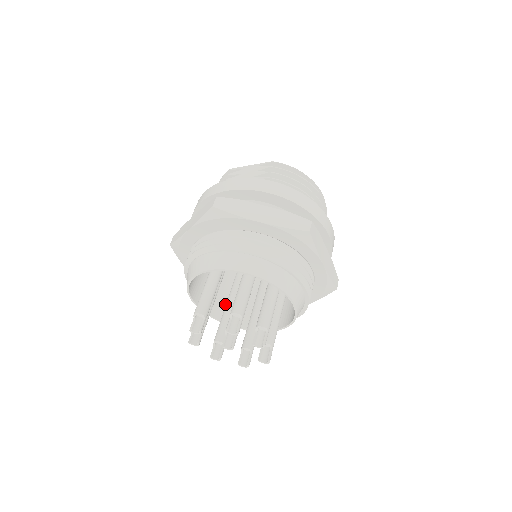
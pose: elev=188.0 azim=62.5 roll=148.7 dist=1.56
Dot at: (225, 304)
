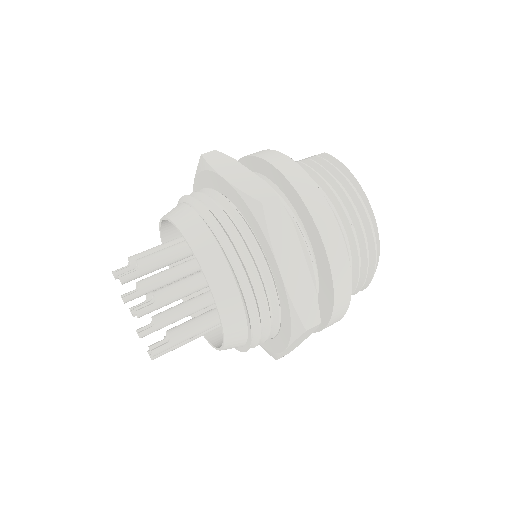
Dot at: occluded
